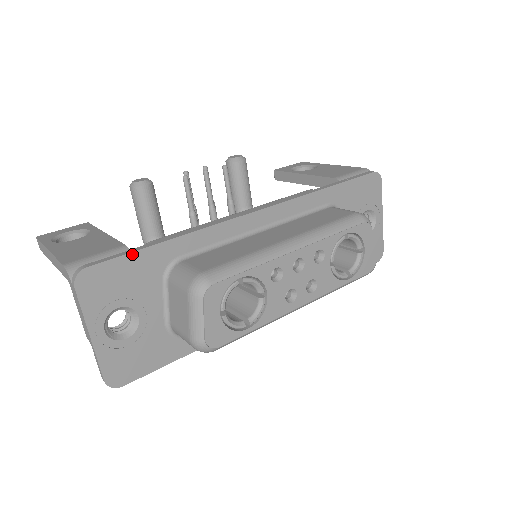
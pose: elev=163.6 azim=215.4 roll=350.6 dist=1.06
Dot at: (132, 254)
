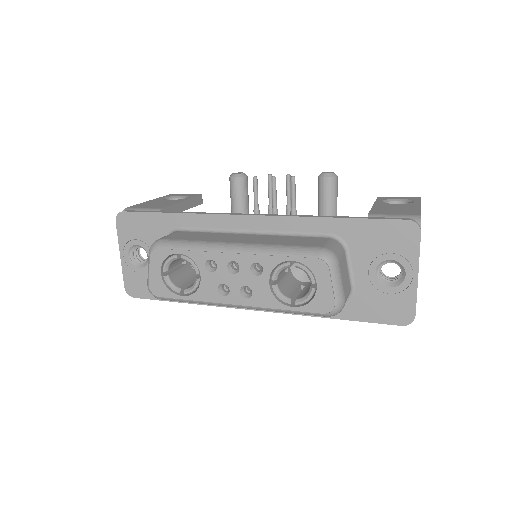
Dot at: (149, 213)
